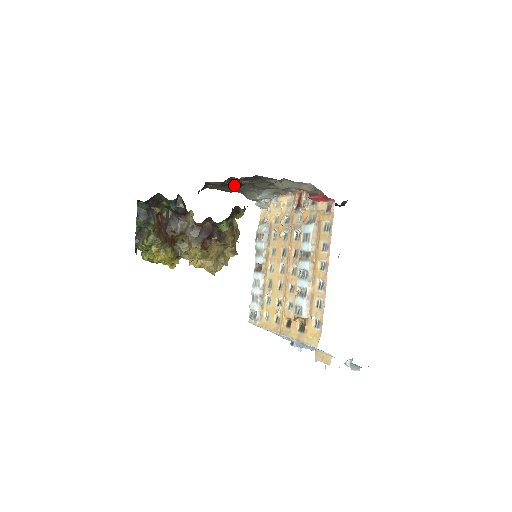
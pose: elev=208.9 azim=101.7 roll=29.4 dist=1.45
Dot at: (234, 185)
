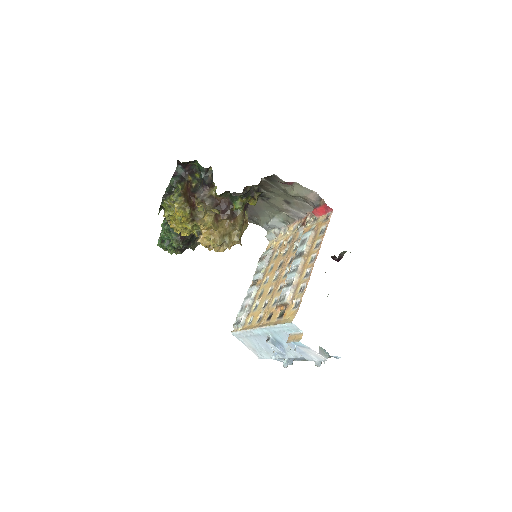
Dot at: occluded
